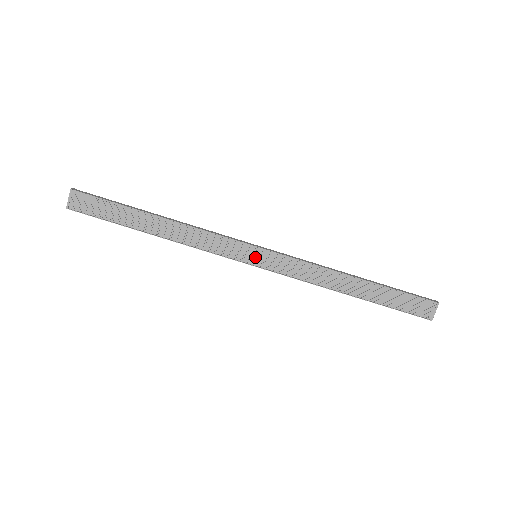
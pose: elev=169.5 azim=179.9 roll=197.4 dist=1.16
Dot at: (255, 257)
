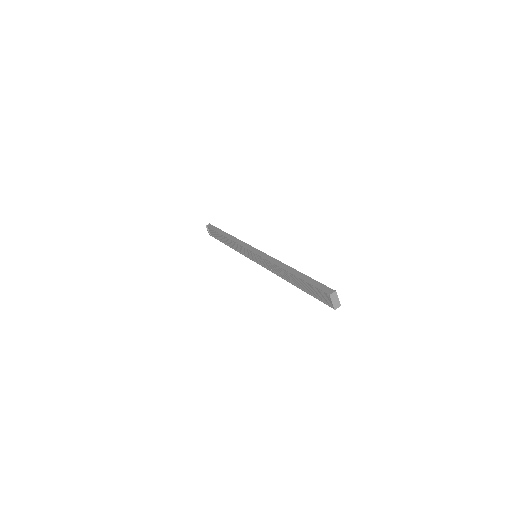
Dot at: (255, 257)
